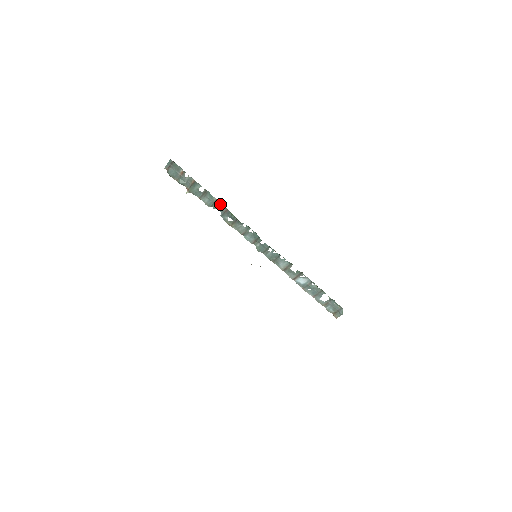
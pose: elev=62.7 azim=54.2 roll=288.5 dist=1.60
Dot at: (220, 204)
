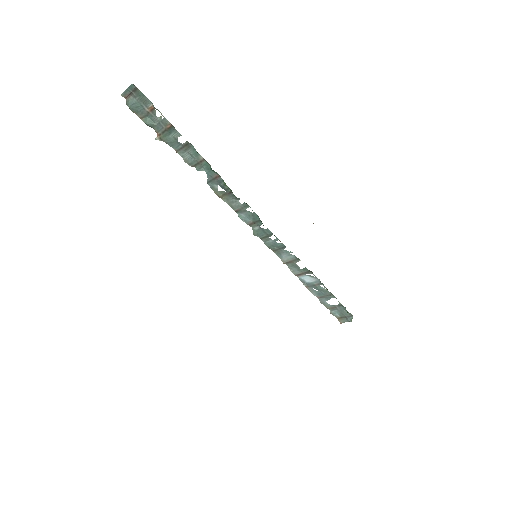
Dot at: (209, 166)
